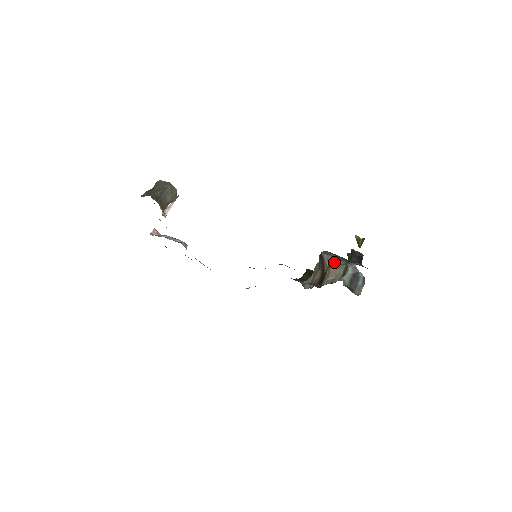
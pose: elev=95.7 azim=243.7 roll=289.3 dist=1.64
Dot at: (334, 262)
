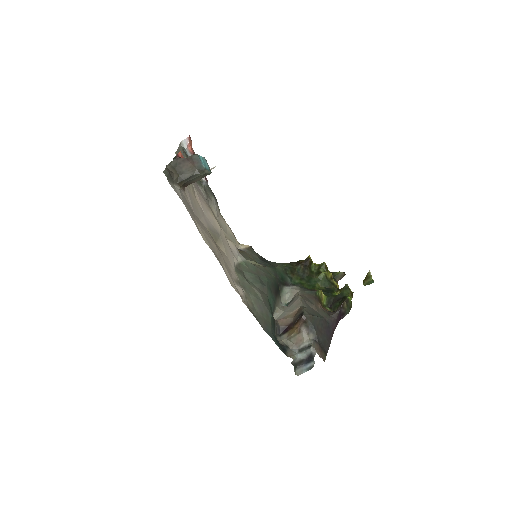
Dot at: (306, 330)
